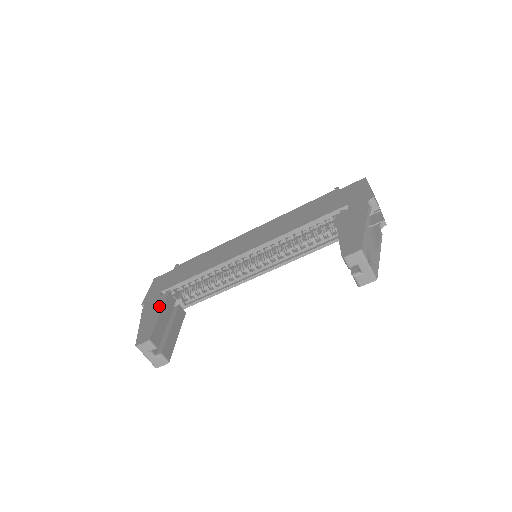
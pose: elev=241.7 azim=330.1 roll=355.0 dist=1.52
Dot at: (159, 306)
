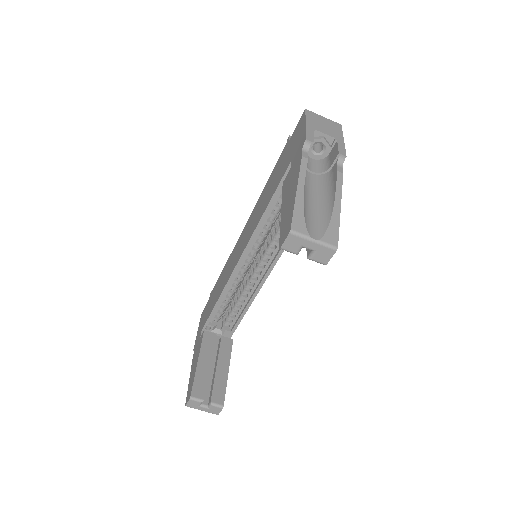
Dot at: (198, 351)
